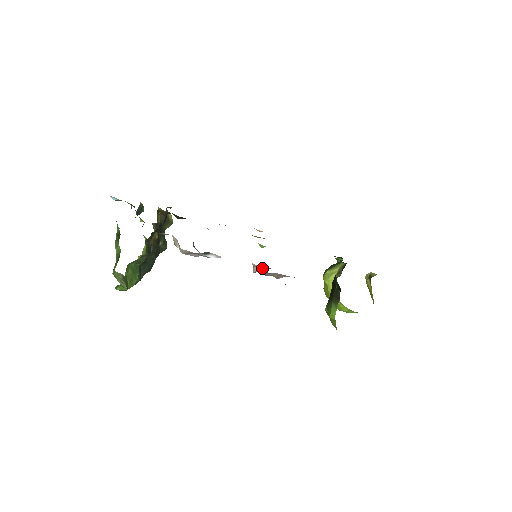
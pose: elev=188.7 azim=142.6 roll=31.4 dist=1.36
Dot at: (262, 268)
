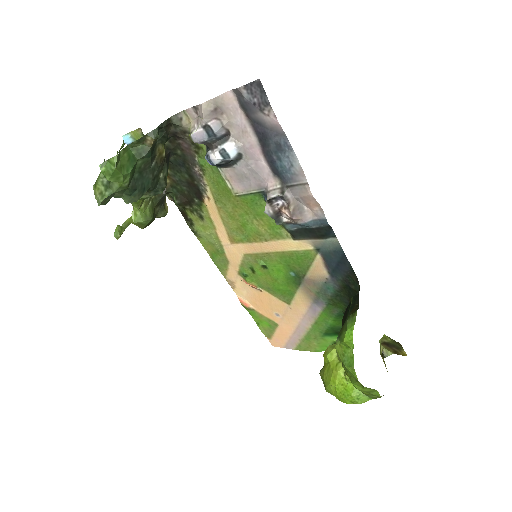
Dot at: (280, 183)
